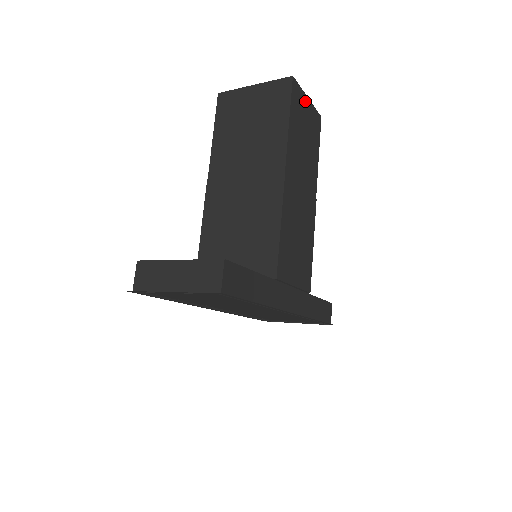
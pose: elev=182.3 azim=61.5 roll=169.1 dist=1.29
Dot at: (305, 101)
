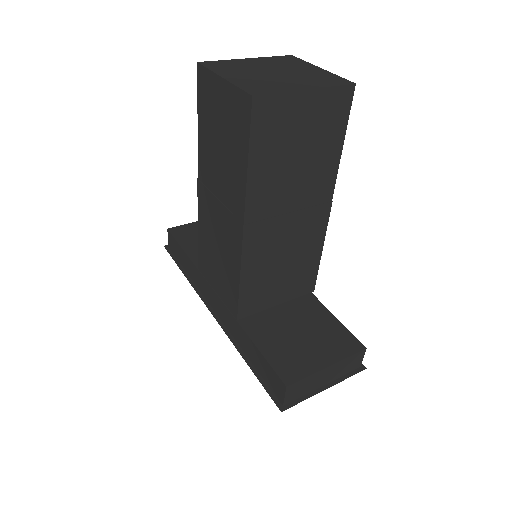
Dot at: occluded
